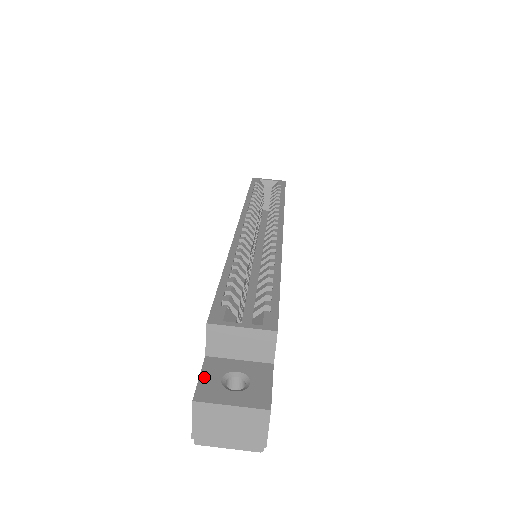
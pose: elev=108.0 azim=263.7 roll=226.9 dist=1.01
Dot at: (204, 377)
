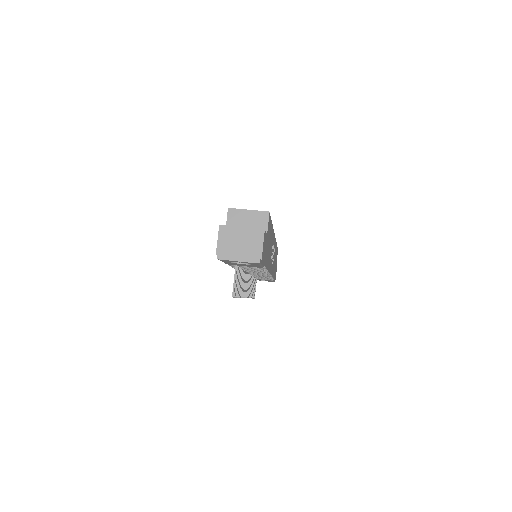
Dot at: occluded
